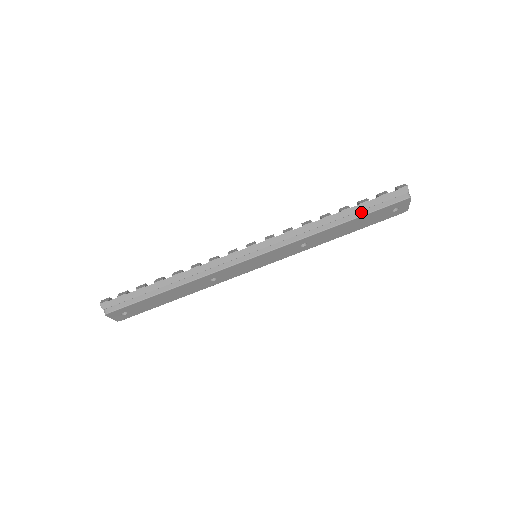
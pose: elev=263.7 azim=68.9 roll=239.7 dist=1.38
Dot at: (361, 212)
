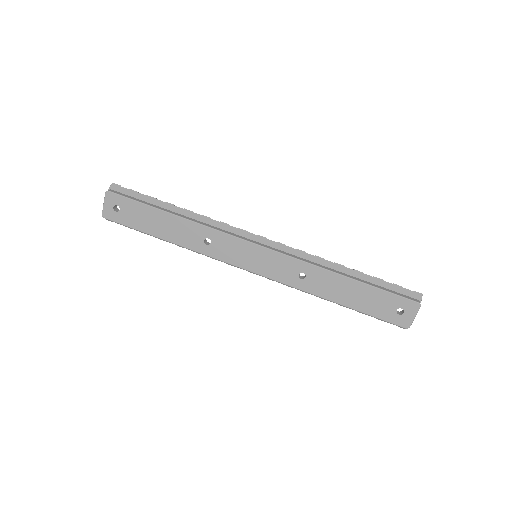
Dot at: (370, 283)
